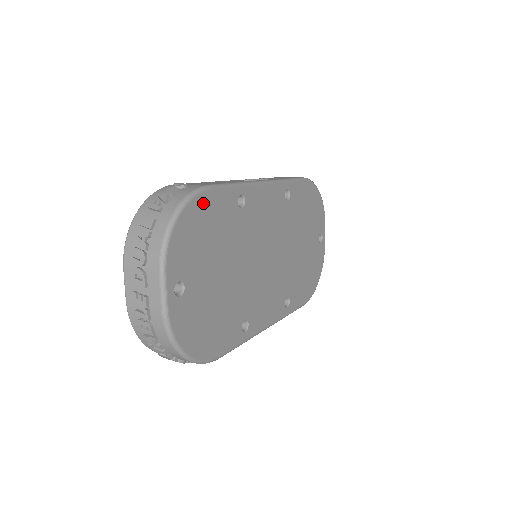
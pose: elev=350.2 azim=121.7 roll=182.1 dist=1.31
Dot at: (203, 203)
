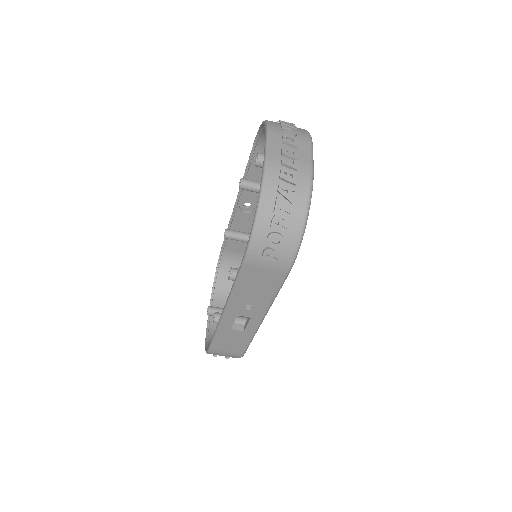
Dot at: occluded
